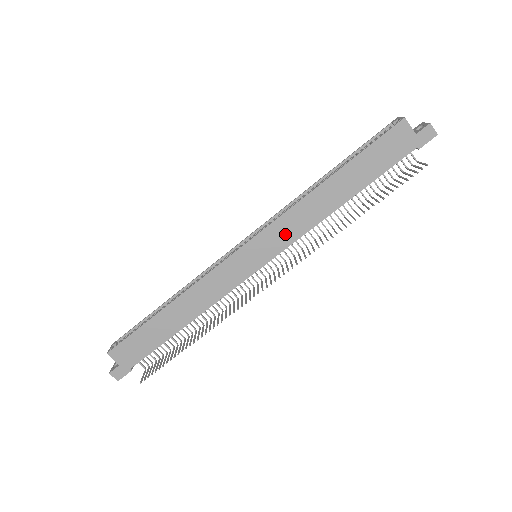
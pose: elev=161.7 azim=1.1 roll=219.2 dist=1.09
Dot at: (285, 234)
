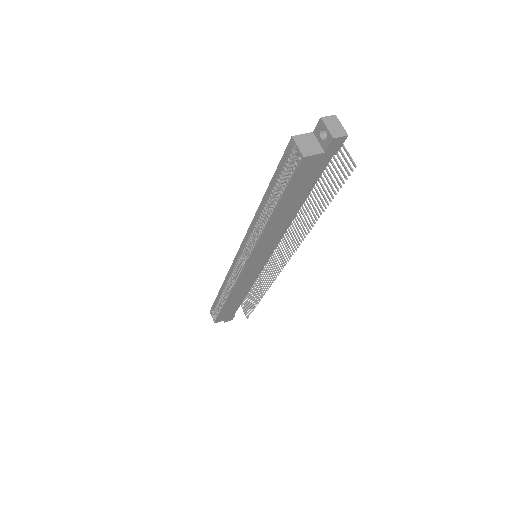
Dot at: (267, 248)
